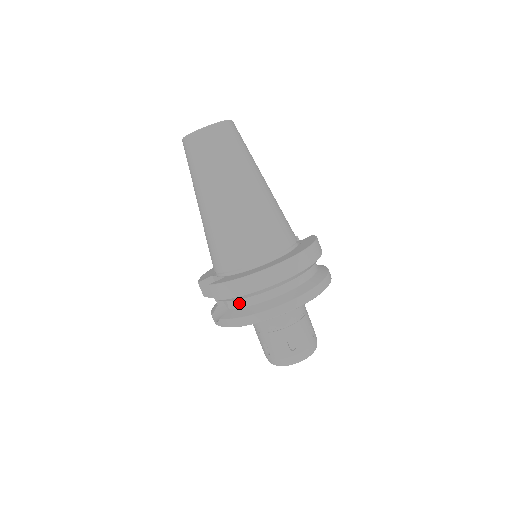
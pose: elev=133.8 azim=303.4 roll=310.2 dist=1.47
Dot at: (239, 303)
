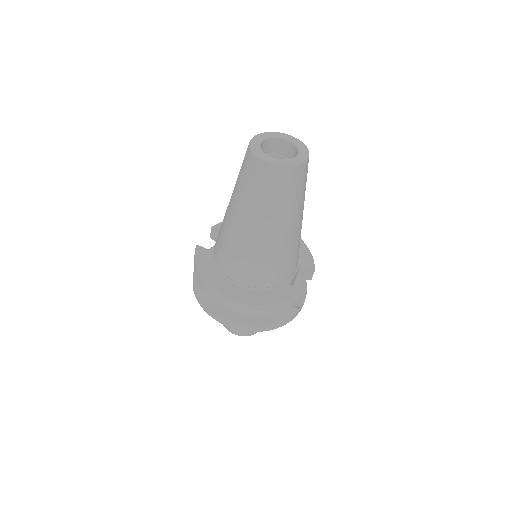
Dot at: occluded
